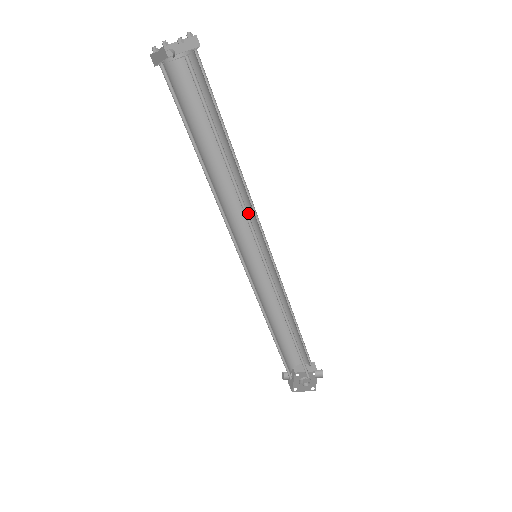
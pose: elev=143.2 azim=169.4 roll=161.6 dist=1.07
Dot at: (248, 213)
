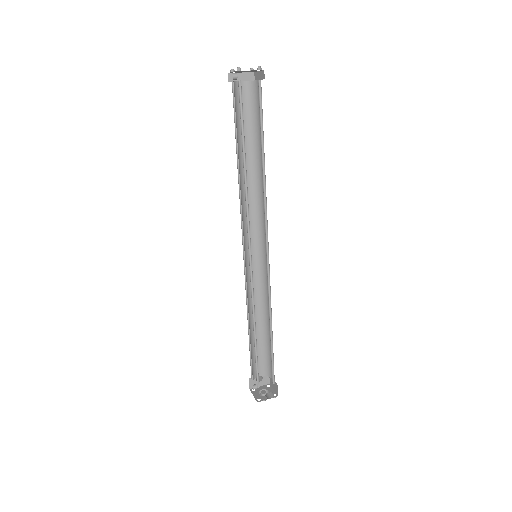
Dot at: (266, 221)
